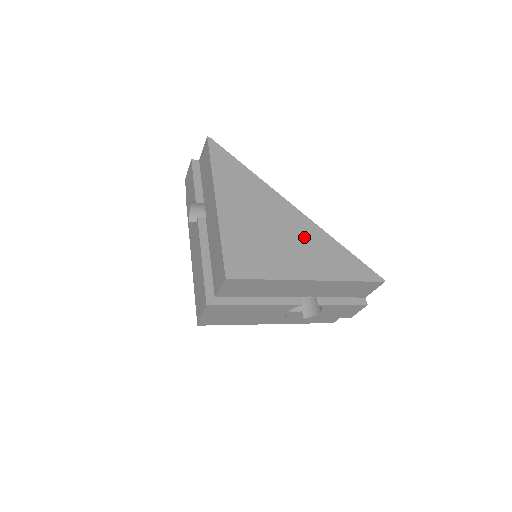
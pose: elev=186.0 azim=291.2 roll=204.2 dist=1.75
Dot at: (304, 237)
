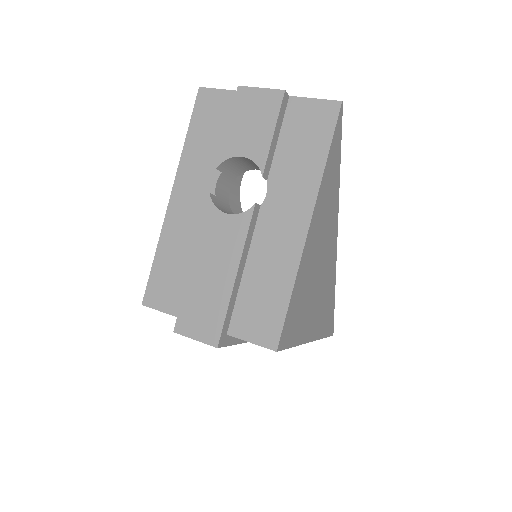
Dot at: (327, 285)
